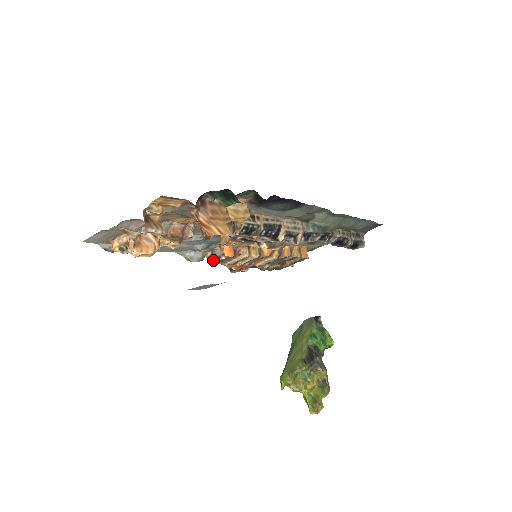
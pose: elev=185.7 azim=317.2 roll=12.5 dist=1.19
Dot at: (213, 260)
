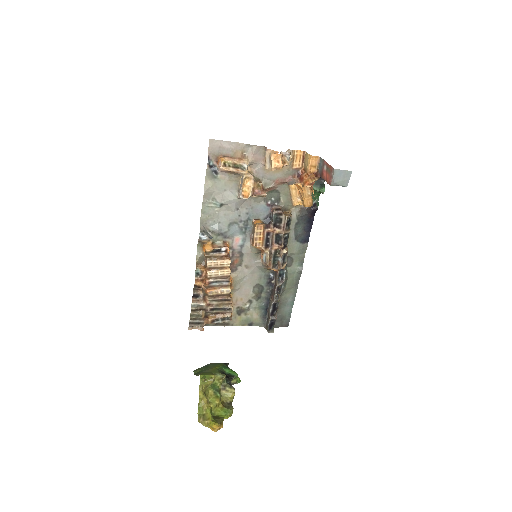
Dot at: (212, 247)
